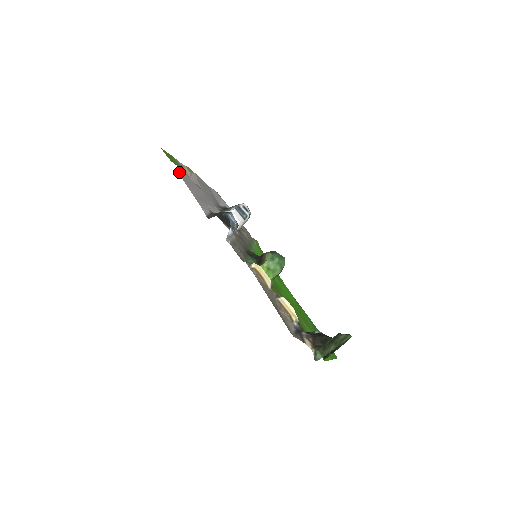
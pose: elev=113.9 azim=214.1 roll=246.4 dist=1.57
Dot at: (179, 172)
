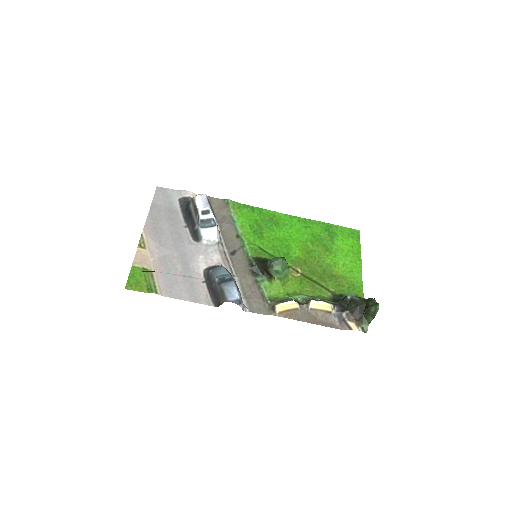
Dot at: (159, 294)
